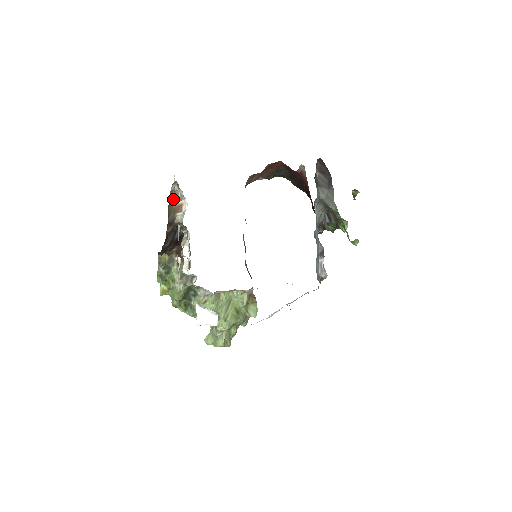
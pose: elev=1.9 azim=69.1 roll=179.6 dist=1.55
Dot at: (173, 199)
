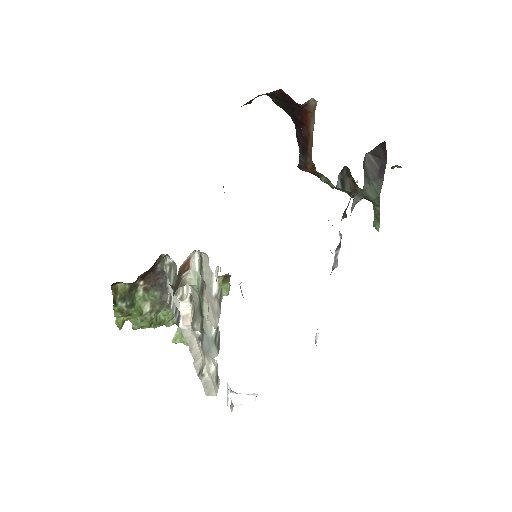
Dot at: occluded
